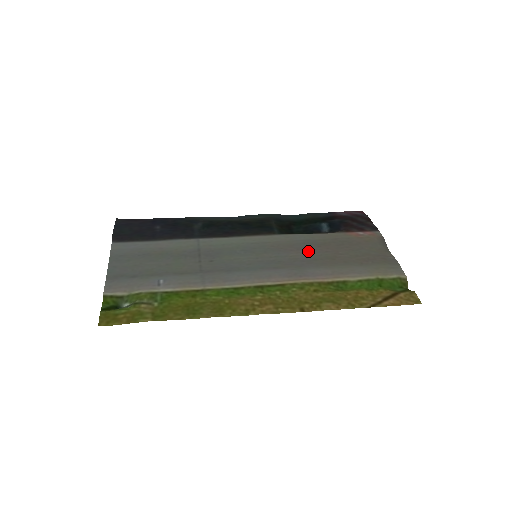
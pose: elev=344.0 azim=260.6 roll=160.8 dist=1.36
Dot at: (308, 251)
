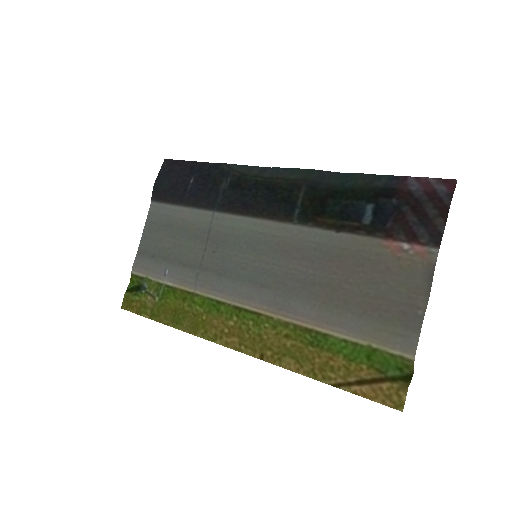
Dot at: (312, 265)
